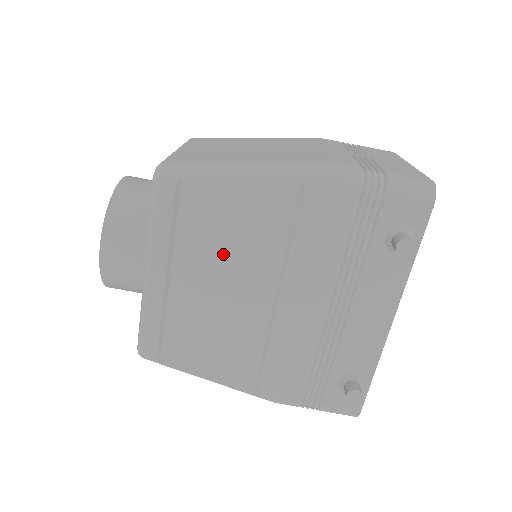
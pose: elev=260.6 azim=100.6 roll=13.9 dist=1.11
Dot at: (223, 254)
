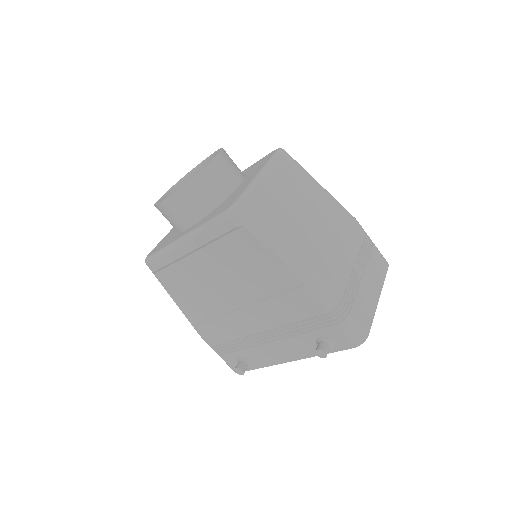
Dot at: (232, 270)
